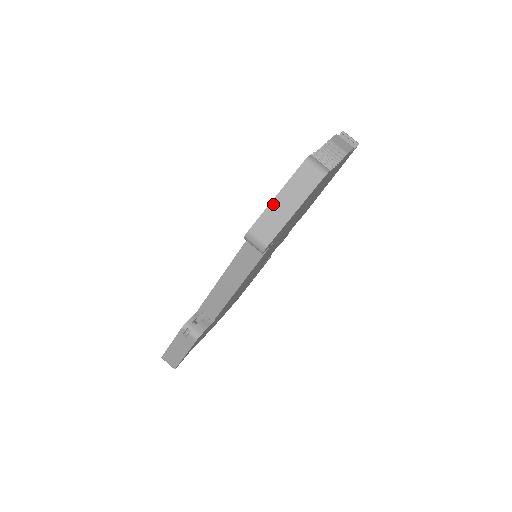
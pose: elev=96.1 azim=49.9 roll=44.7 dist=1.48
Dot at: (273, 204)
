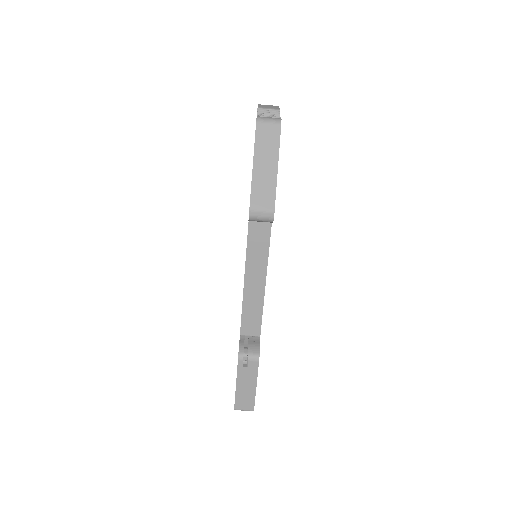
Dot at: (255, 172)
